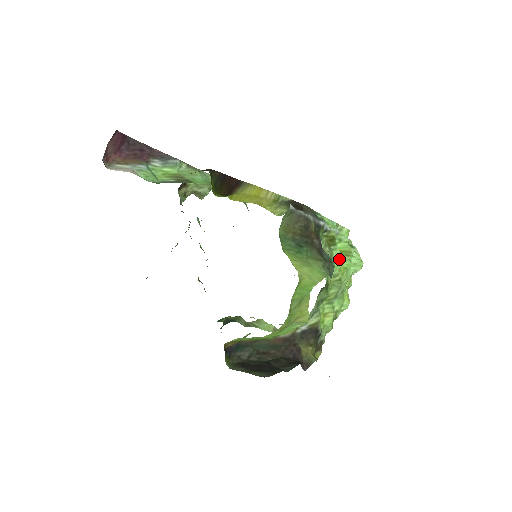
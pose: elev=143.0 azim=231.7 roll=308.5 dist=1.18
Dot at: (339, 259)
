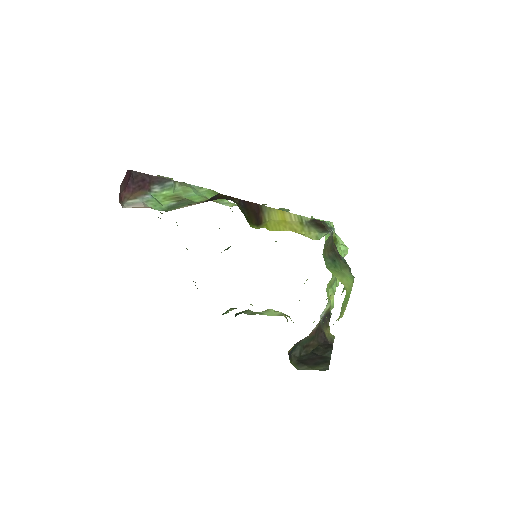
Dot at: (340, 254)
